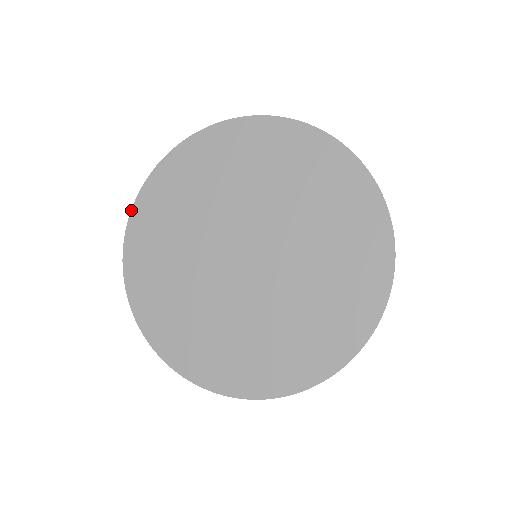
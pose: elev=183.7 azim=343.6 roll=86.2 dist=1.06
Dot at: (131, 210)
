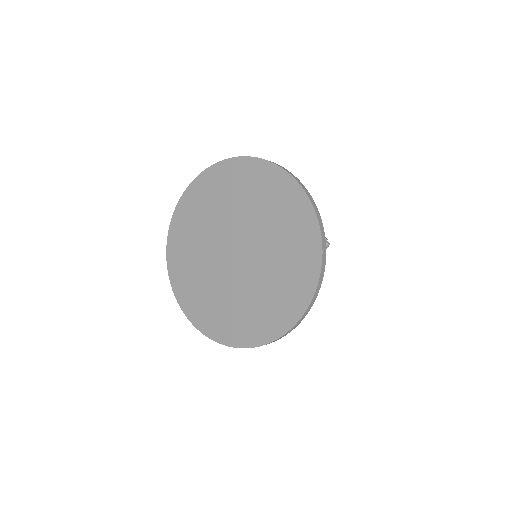
Dot at: occluded
